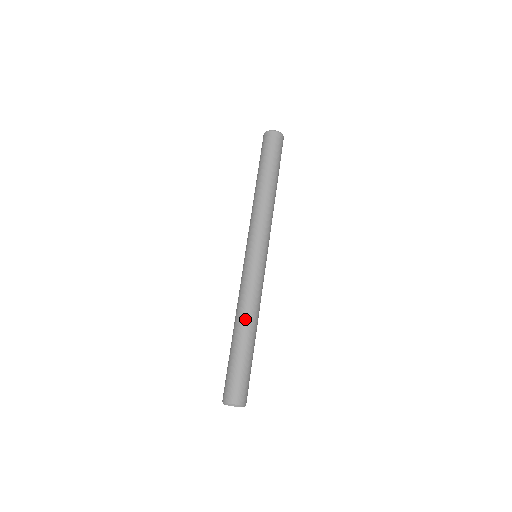
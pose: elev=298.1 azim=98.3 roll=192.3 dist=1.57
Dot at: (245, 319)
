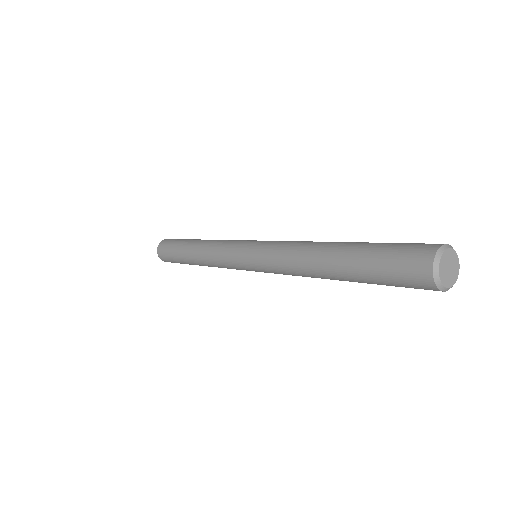
Dot at: (316, 245)
